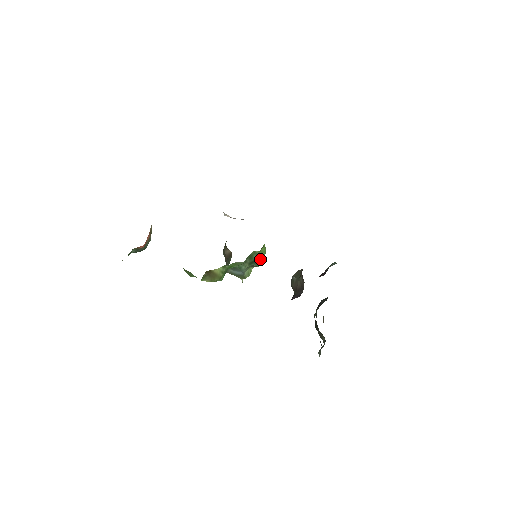
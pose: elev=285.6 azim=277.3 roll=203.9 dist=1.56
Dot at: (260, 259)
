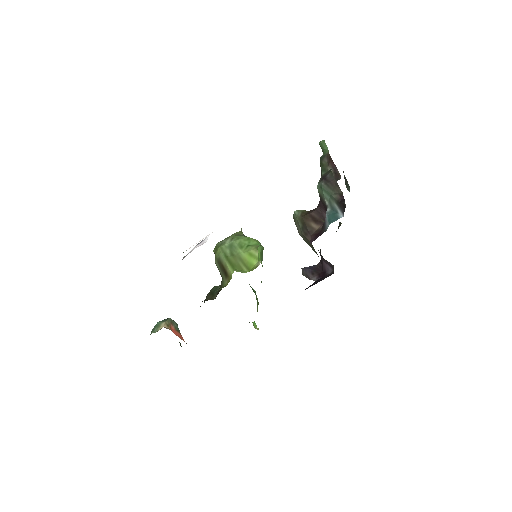
Dot at: (262, 254)
